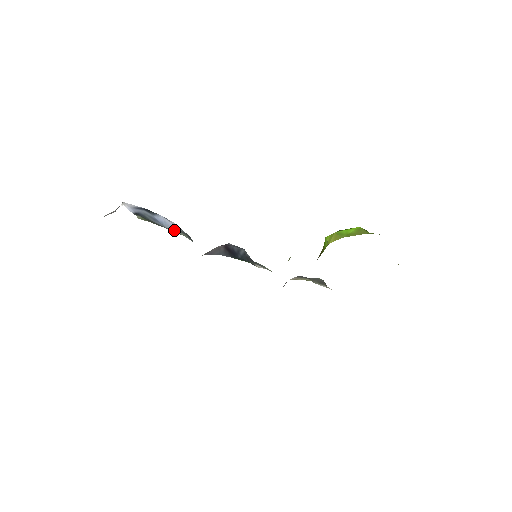
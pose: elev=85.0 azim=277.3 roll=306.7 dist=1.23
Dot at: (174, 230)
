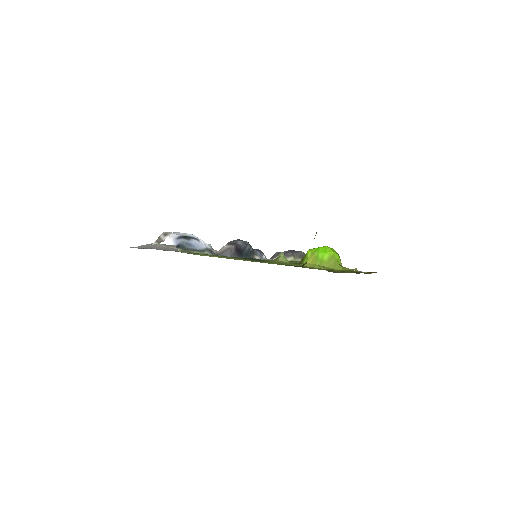
Dot at: (202, 250)
